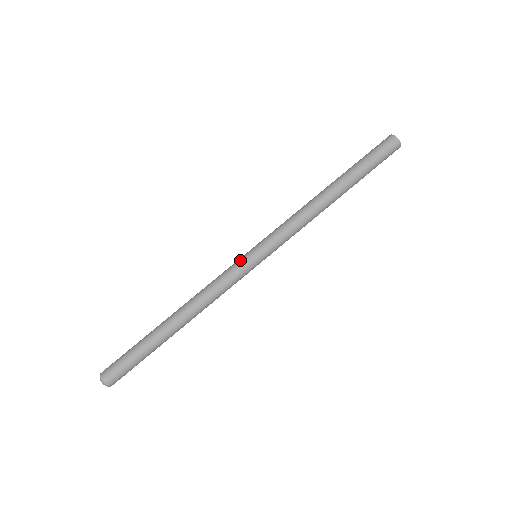
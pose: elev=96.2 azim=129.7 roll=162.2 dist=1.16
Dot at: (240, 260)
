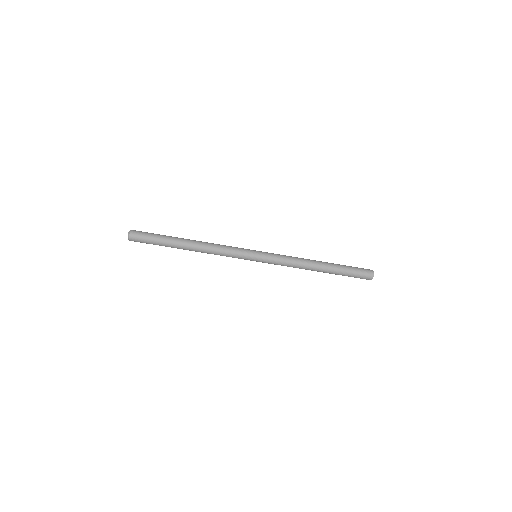
Dot at: (247, 249)
